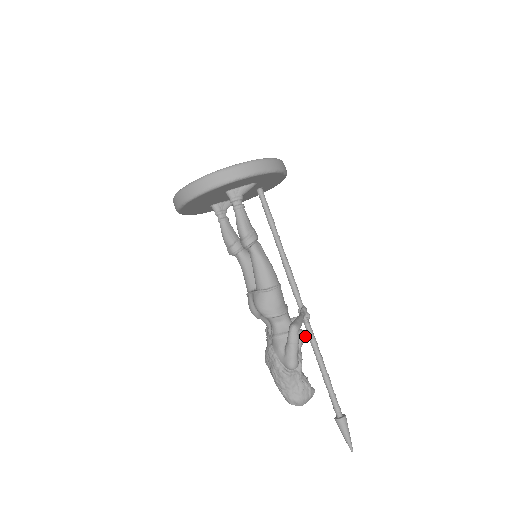
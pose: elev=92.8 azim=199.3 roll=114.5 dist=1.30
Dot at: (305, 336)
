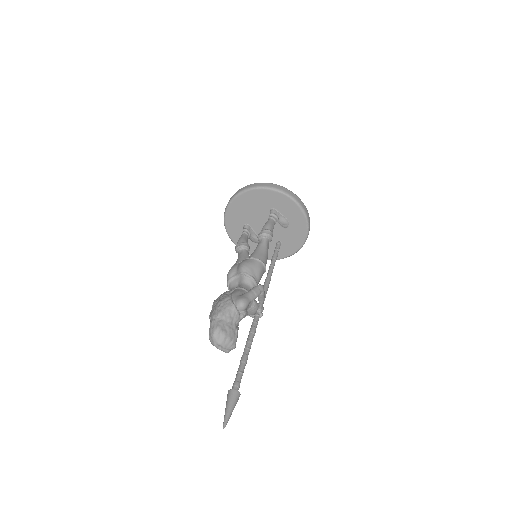
Dot at: occluded
